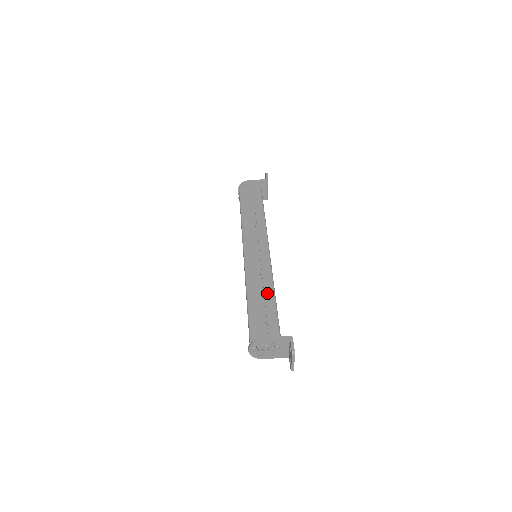
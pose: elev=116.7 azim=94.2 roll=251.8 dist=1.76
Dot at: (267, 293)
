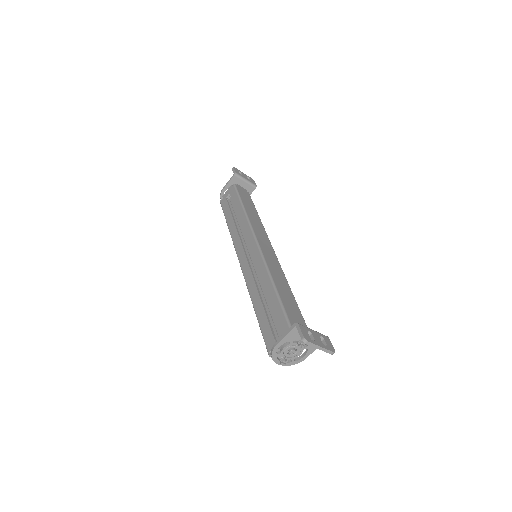
Dot at: (267, 290)
